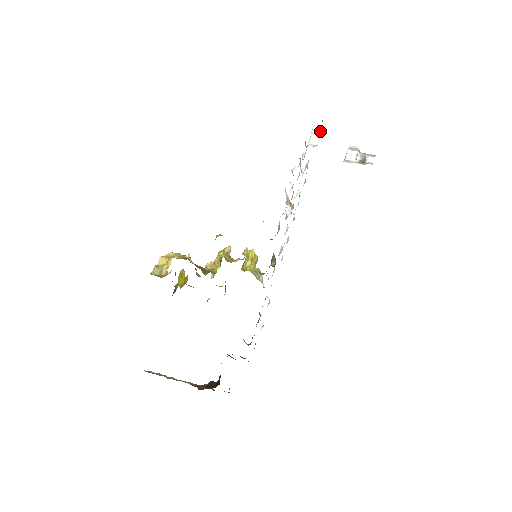
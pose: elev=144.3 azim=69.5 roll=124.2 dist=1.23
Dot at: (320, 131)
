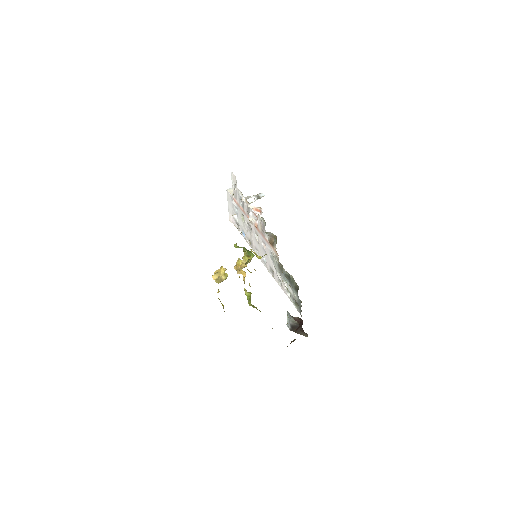
Dot at: (231, 188)
